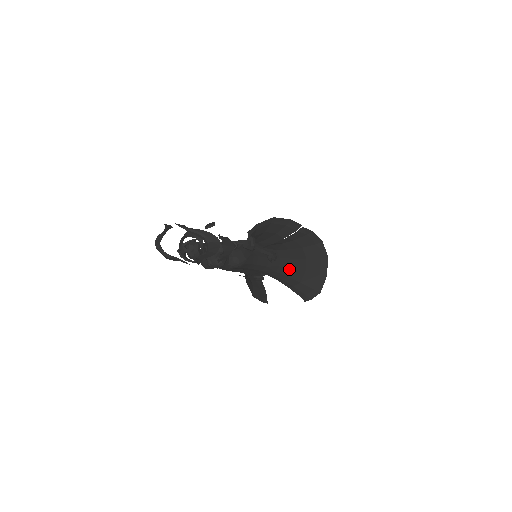
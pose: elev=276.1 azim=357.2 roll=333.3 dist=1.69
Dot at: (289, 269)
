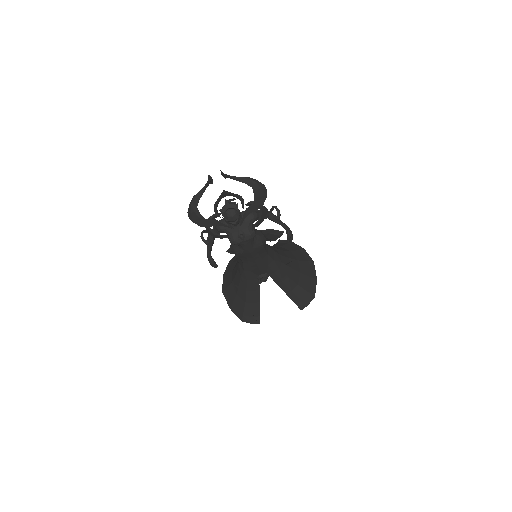
Dot at: (288, 268)
